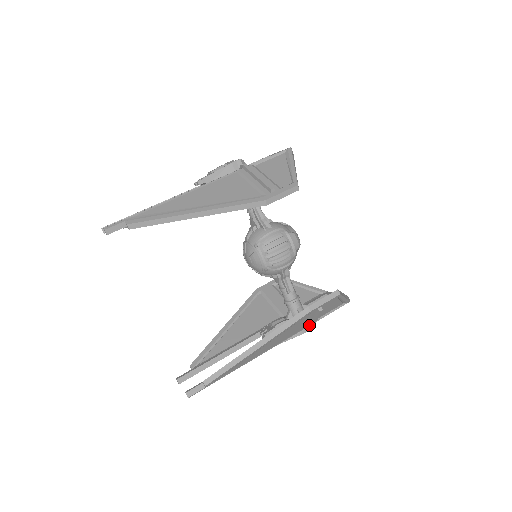
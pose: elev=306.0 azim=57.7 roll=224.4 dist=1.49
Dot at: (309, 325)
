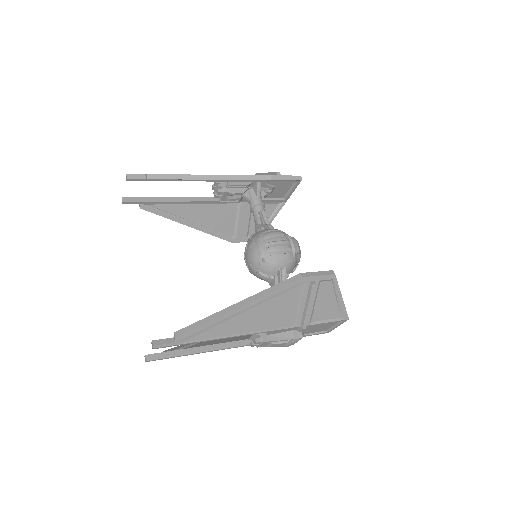
Dot at: (301, 322)
